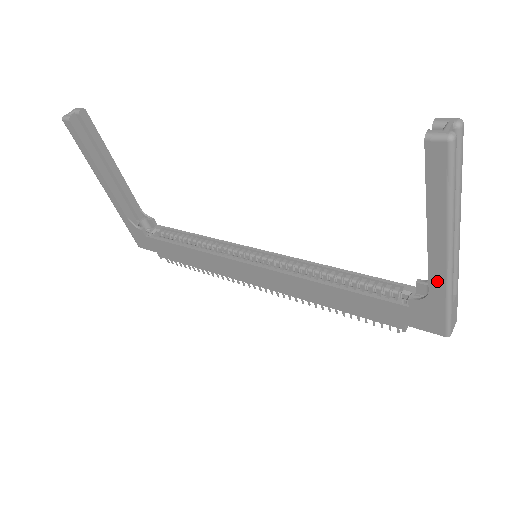
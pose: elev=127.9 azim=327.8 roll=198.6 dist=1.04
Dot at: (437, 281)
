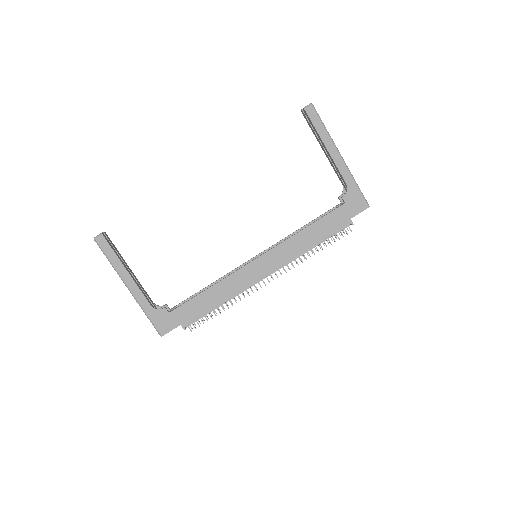
Dot at: (345, 174)
